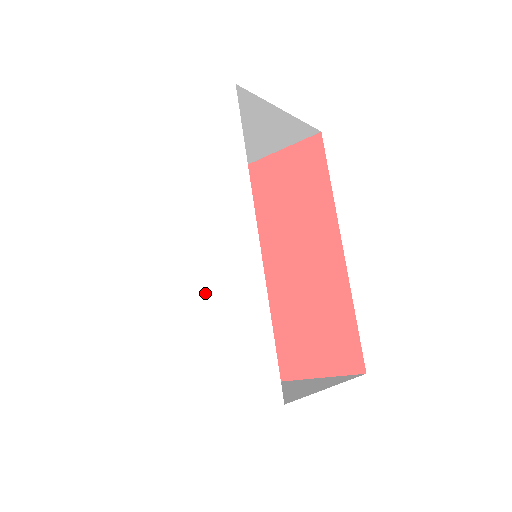
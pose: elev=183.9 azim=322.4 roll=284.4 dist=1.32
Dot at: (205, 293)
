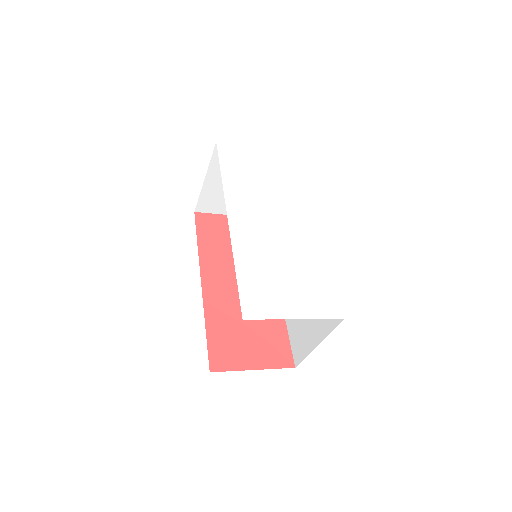
Dot at: (275, 245)
